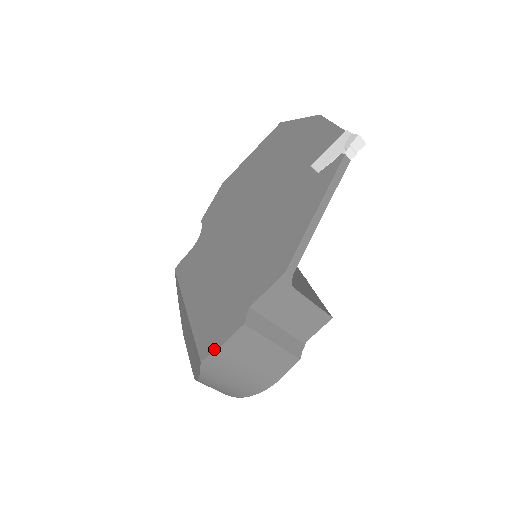
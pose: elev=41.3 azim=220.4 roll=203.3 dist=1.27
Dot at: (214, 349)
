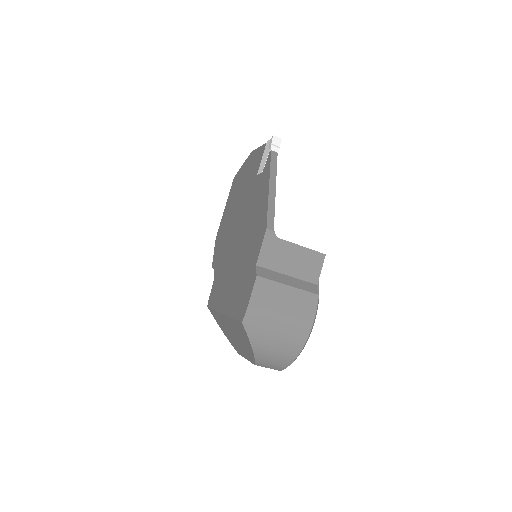
Dot at: (246, 307)
